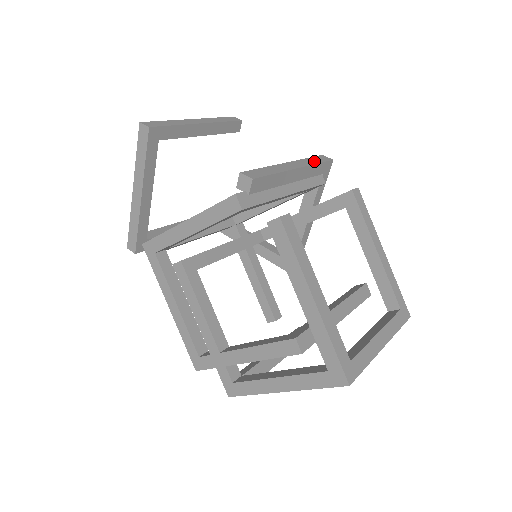
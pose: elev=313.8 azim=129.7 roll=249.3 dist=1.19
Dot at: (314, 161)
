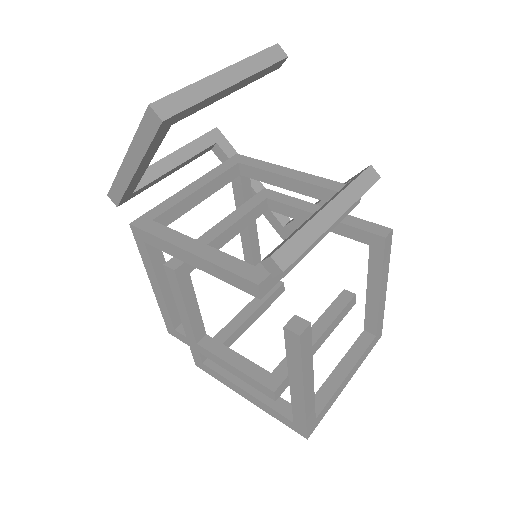
Dot at: (359, 190)
